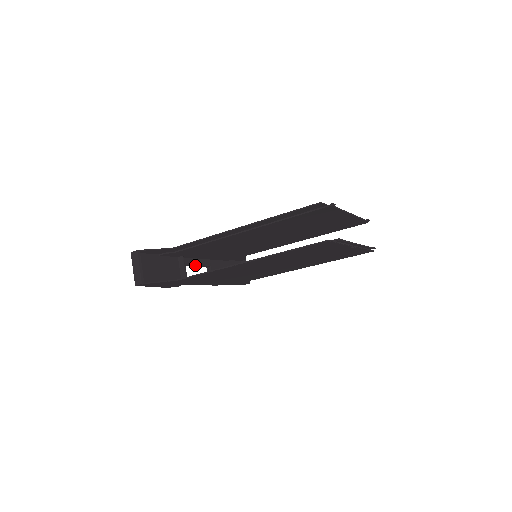
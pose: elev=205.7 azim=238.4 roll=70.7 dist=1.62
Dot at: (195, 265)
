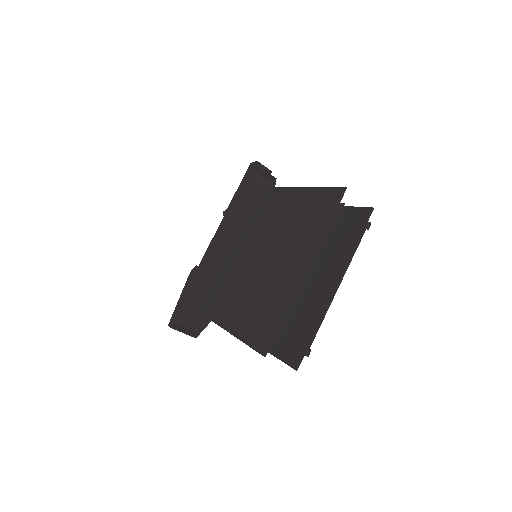
Dot at: occluded
